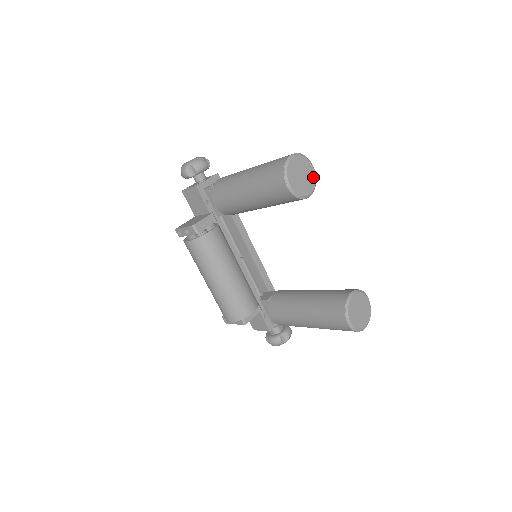
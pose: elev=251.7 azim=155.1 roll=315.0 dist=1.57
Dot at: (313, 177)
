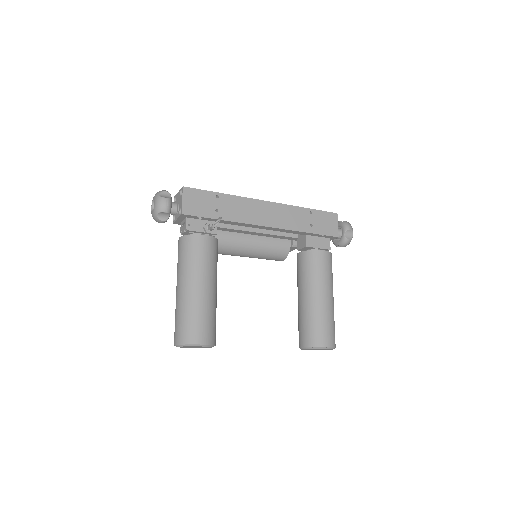
Dot at: occluded
